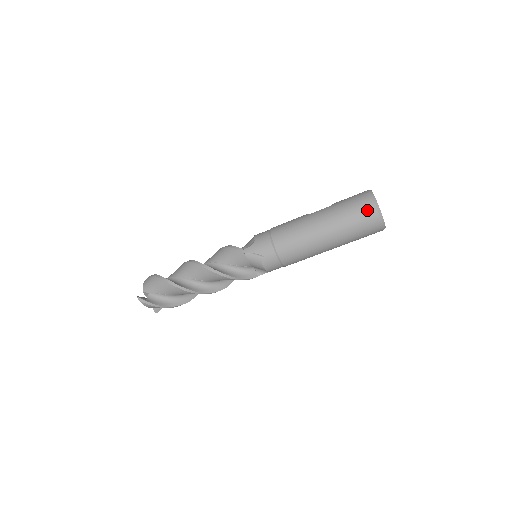
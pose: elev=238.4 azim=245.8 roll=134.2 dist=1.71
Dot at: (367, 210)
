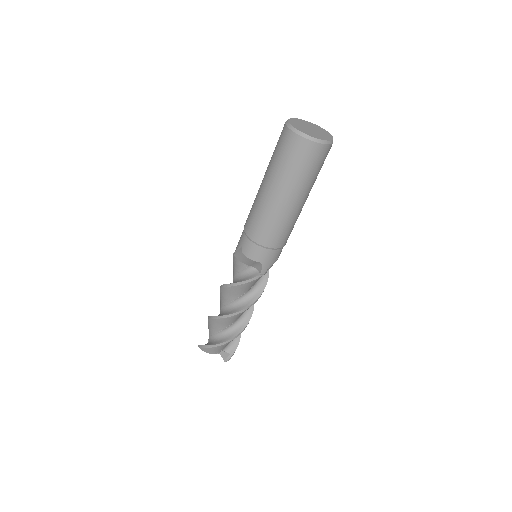
Dot at: (282, 135)
